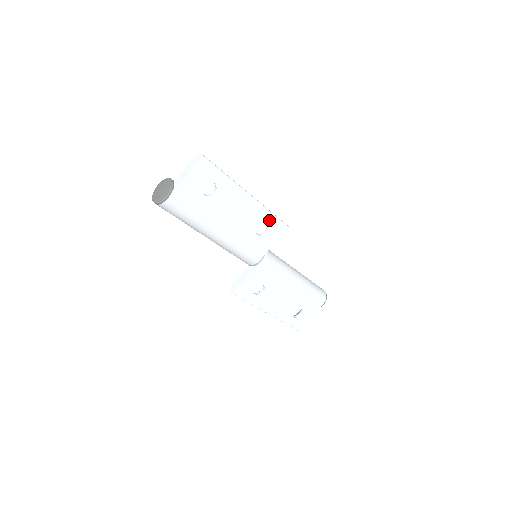
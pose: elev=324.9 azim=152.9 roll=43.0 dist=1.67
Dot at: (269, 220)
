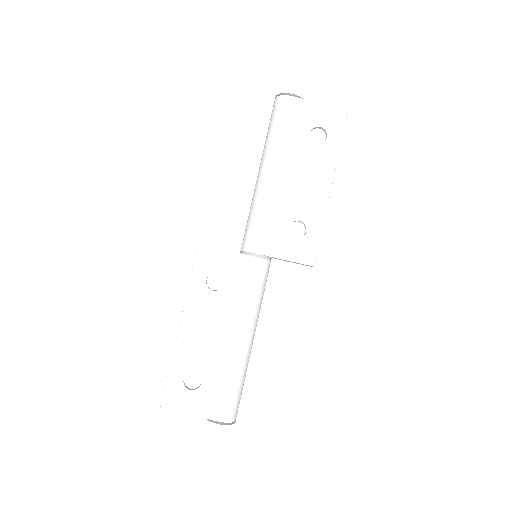
Dot at: (313, 232)
